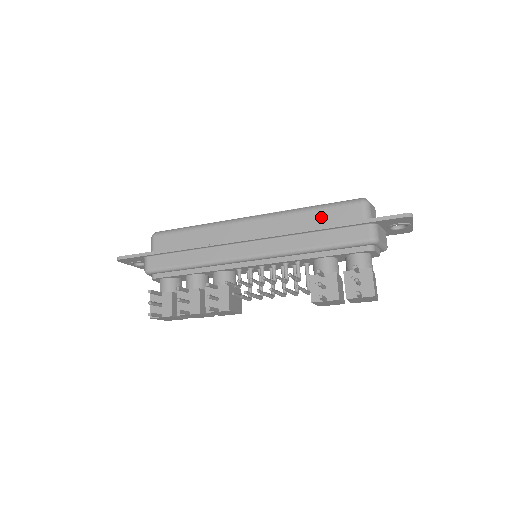
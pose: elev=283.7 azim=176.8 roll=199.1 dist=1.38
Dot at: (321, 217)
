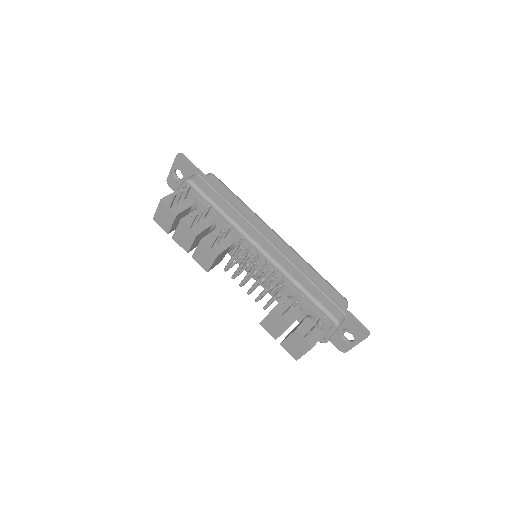
Dot at: (319, 281)
